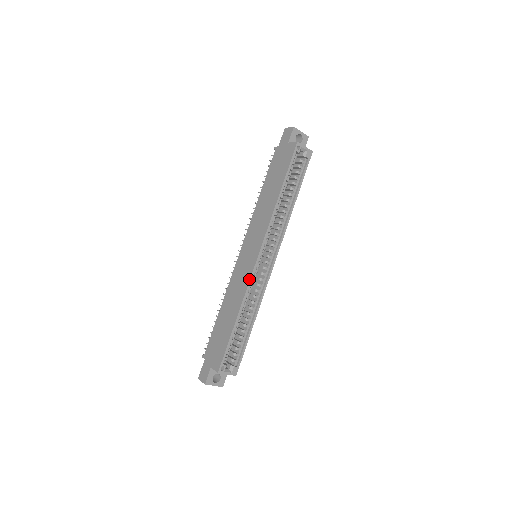
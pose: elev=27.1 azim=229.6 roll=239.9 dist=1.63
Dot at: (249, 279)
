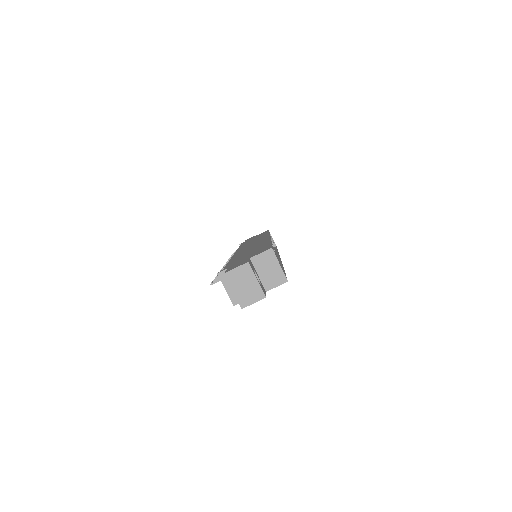
Dot at: (268, 238)
